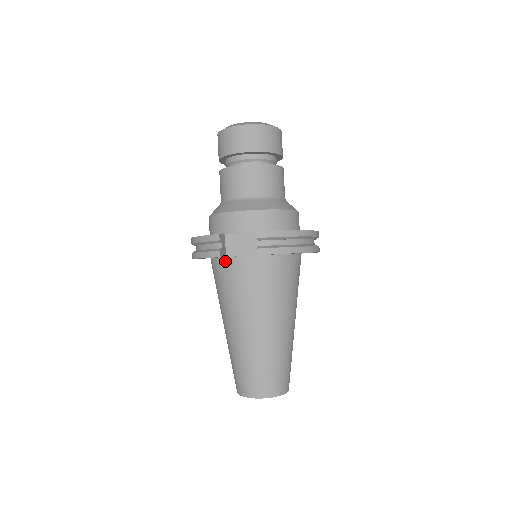
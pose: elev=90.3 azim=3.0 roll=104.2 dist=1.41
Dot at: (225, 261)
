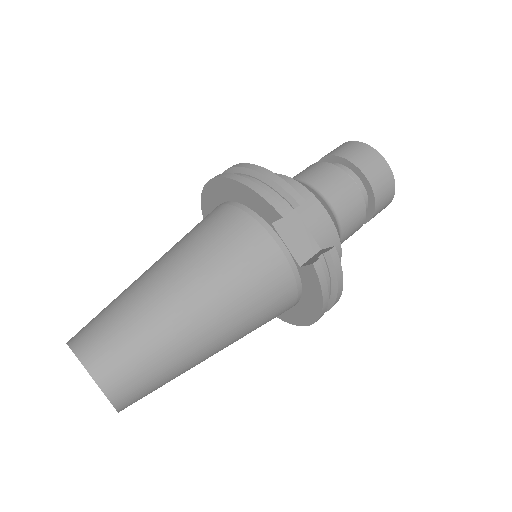
Dot at: (262, 224)
